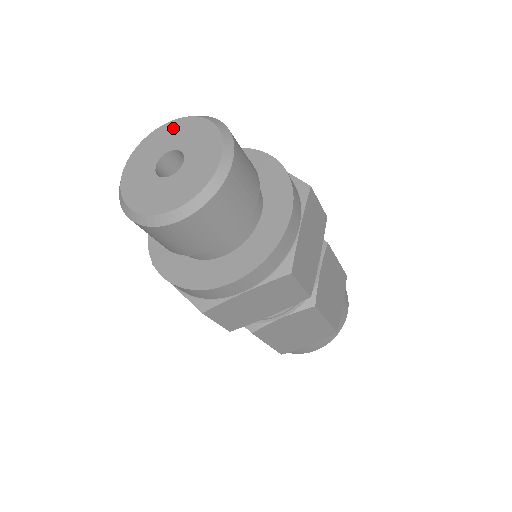
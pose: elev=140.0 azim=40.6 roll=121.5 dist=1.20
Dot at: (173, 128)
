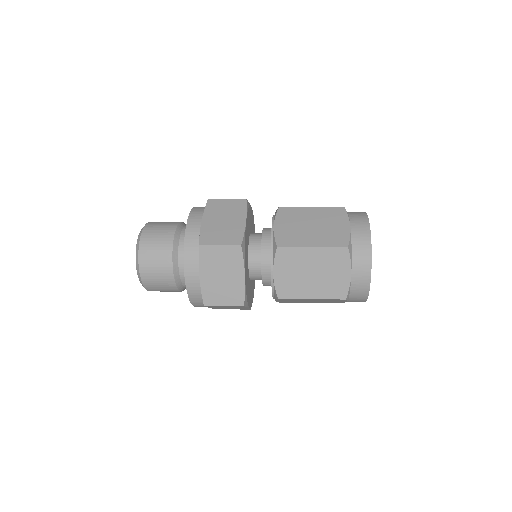
Dot at: occluded
